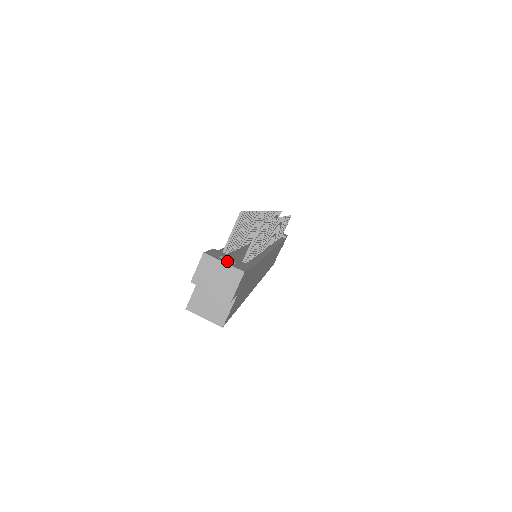
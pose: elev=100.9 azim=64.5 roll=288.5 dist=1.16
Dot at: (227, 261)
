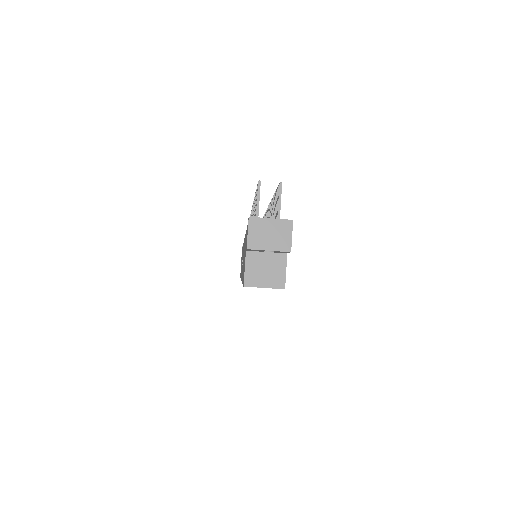
Dot at: occluded
